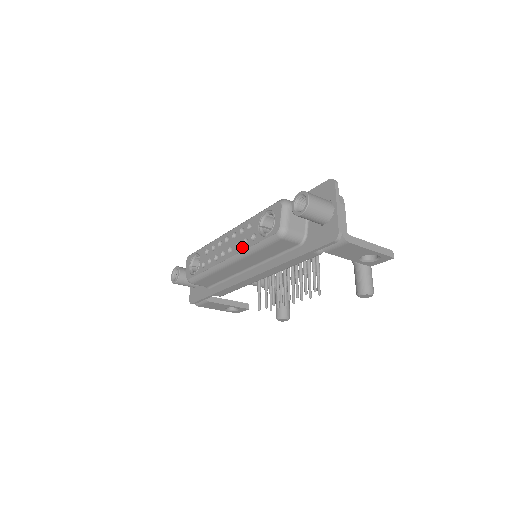
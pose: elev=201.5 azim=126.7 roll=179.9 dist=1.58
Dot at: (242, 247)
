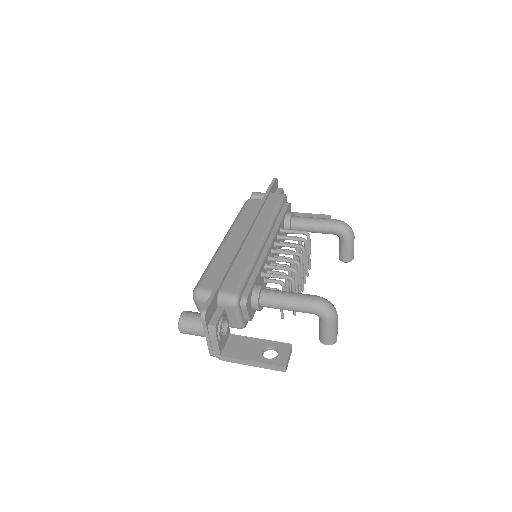
Dot at: occluded
